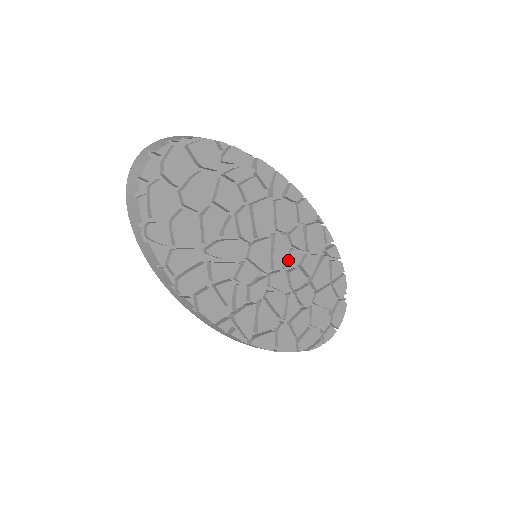
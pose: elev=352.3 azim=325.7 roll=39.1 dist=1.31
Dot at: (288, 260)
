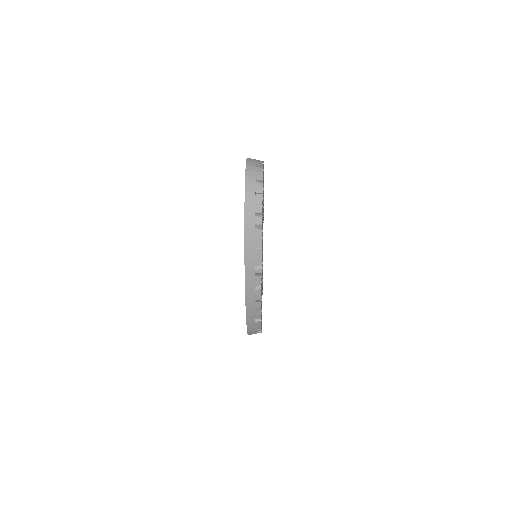
Dot at: occluded
